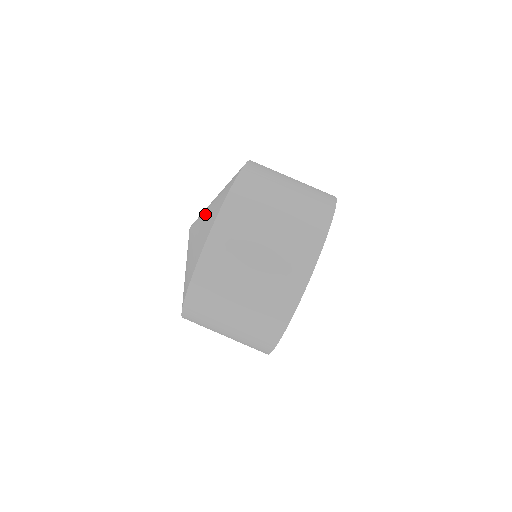
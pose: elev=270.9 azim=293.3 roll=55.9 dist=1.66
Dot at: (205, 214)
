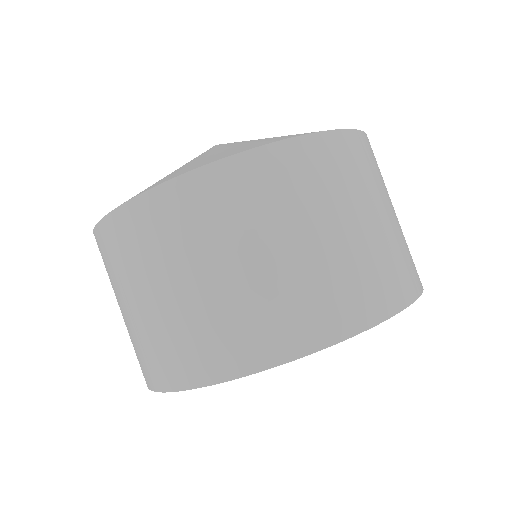
Dot at: occluded
